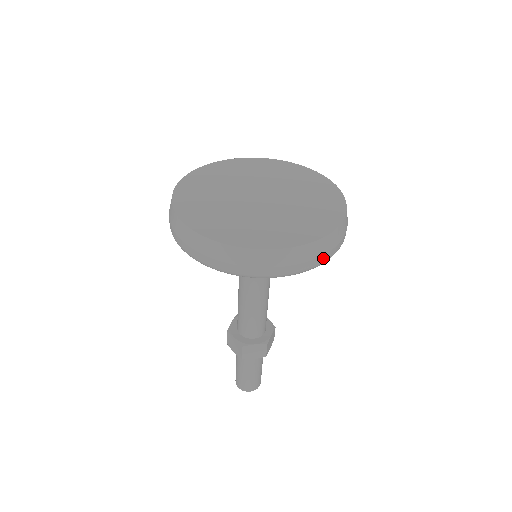
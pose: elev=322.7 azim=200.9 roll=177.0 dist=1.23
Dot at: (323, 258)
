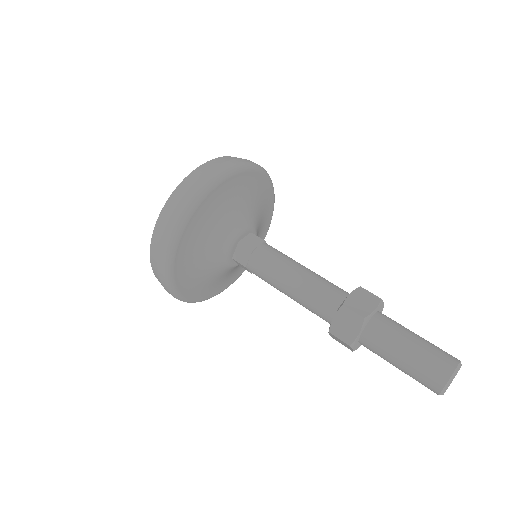
Dot at: (249, 161)
